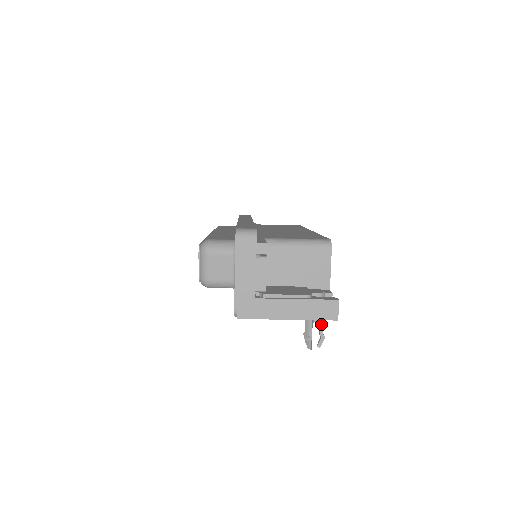
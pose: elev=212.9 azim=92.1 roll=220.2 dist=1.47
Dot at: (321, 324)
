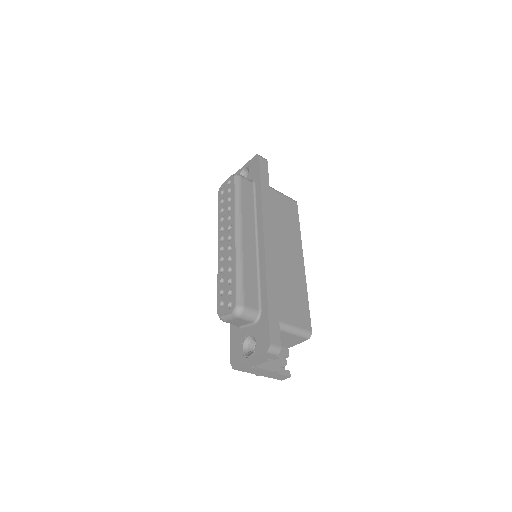
Dot at: occluded
